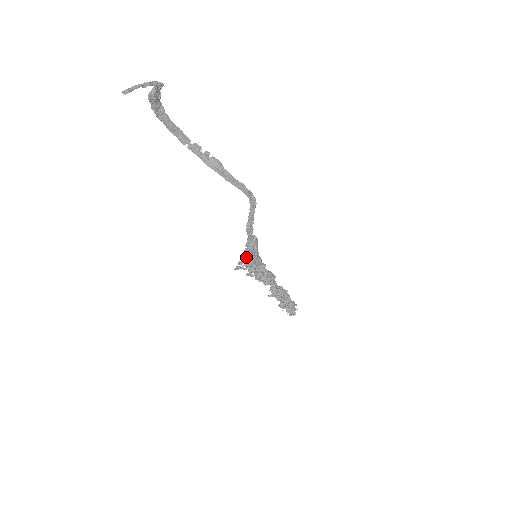
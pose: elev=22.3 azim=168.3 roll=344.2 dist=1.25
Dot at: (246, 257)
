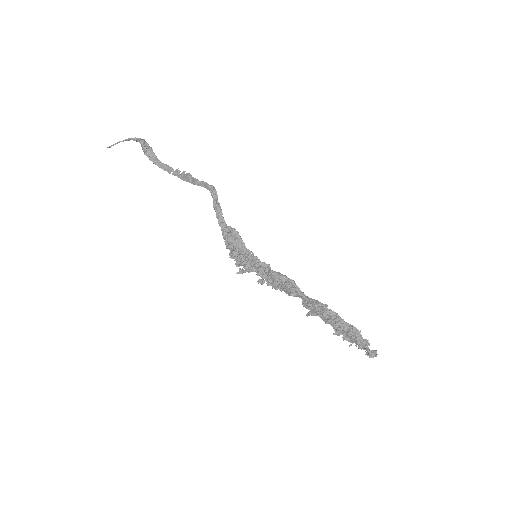
Dot at: (232, 252)
